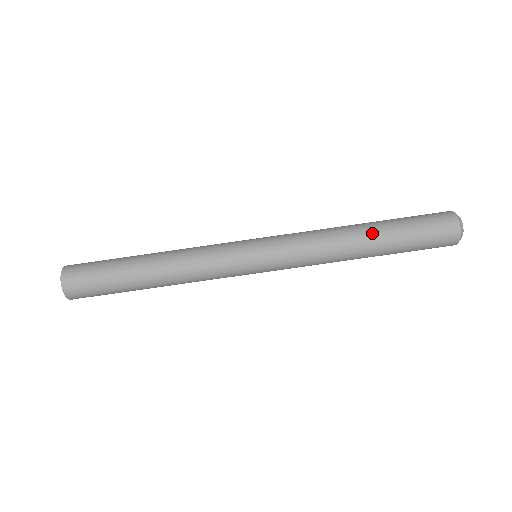
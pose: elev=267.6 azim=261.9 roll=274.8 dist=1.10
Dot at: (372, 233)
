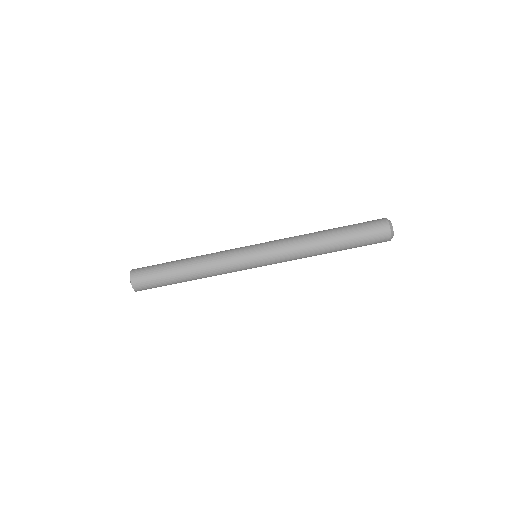
Dot at: (333, 242)
